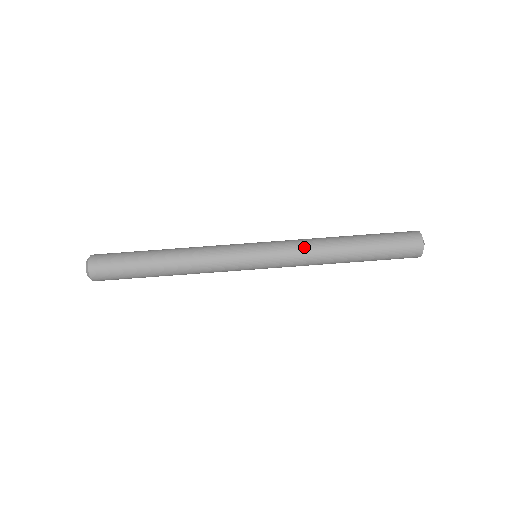
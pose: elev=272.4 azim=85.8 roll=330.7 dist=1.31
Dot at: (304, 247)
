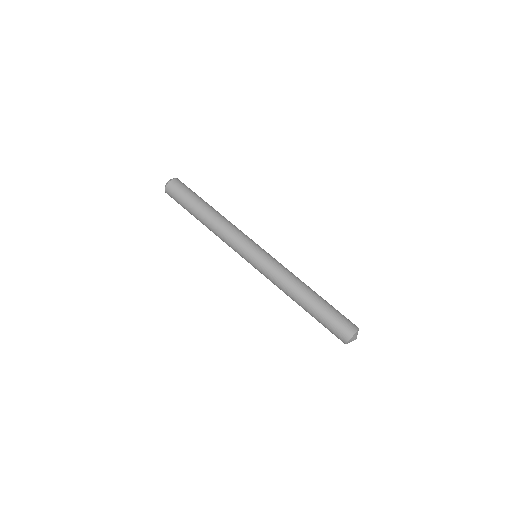
Dot at: (288, 270)
